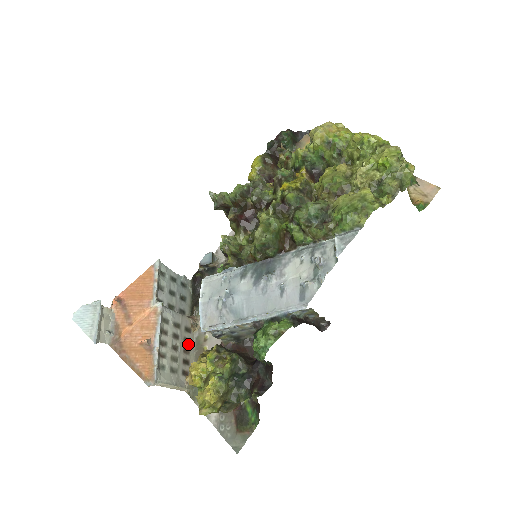
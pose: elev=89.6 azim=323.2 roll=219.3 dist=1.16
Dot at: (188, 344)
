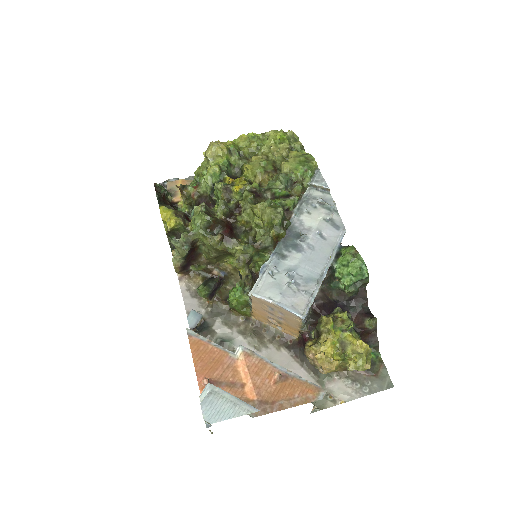
Dot at: occluded
